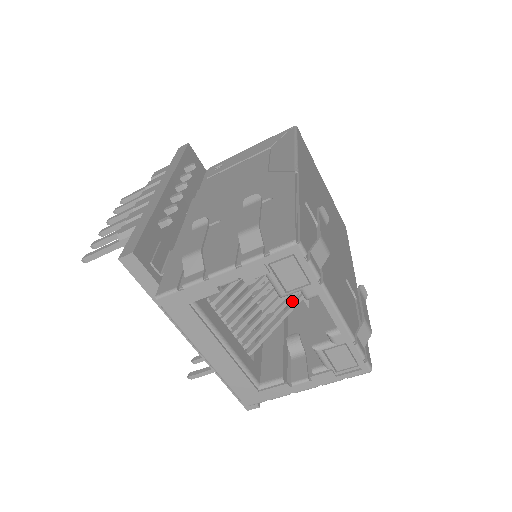
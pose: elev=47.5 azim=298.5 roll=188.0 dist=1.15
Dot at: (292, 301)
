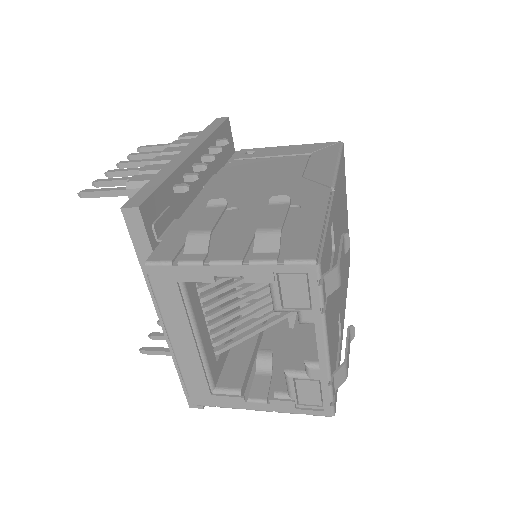
Dot at: occluded
